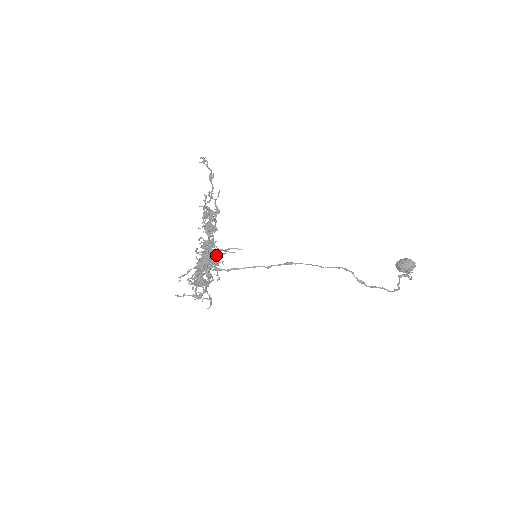
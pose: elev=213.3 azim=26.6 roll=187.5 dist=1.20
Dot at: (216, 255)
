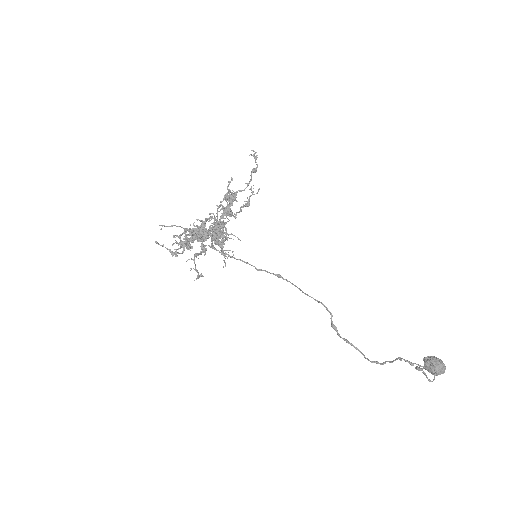
Dot at: (219, 235)
